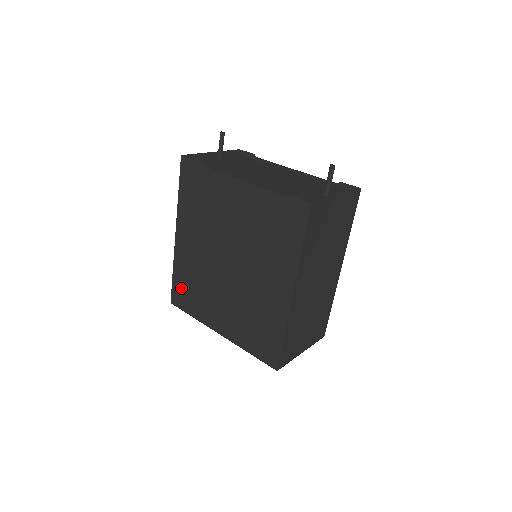
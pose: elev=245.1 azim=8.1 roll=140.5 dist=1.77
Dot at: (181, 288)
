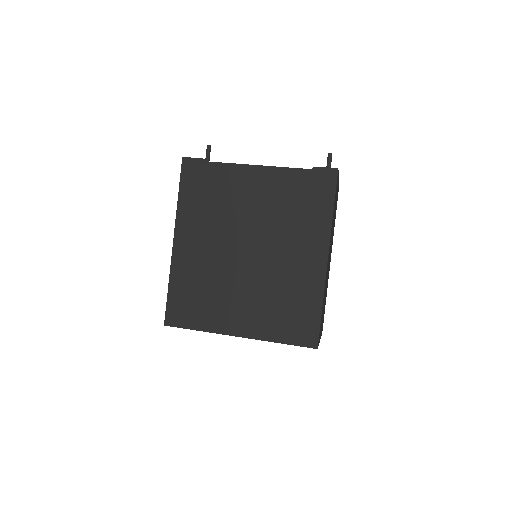
Dot at: (181, 301)
